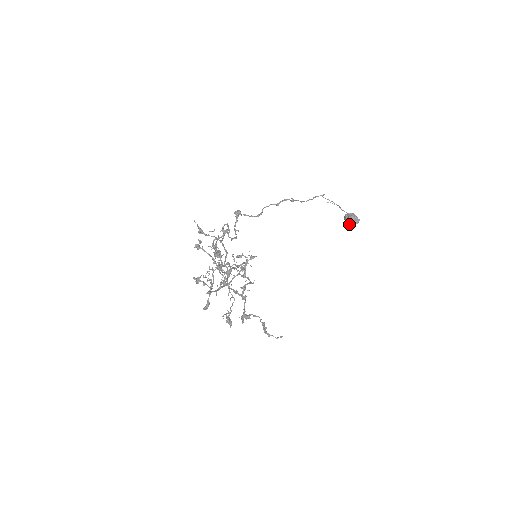
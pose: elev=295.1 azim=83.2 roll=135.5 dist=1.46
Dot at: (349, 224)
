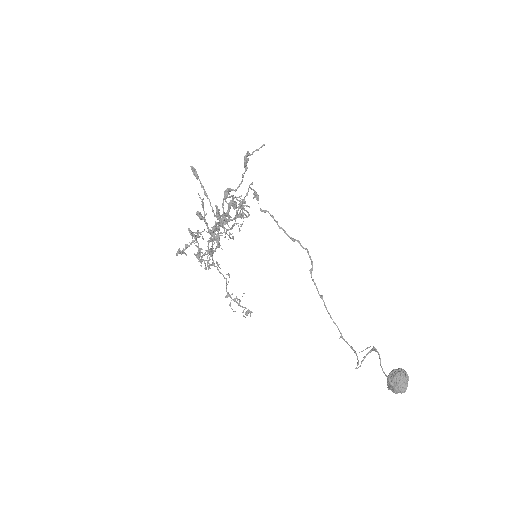
Dot at: (392, 377)
